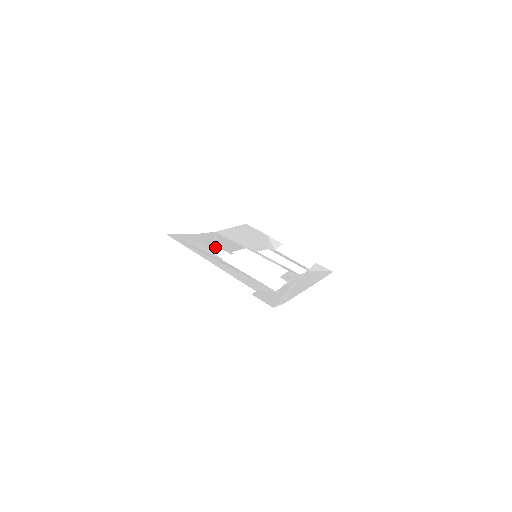
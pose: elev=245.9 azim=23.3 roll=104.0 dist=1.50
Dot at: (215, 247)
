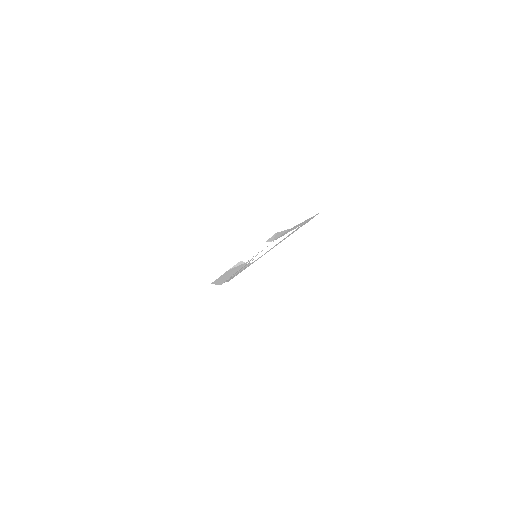
Dot at: (245, 267)
